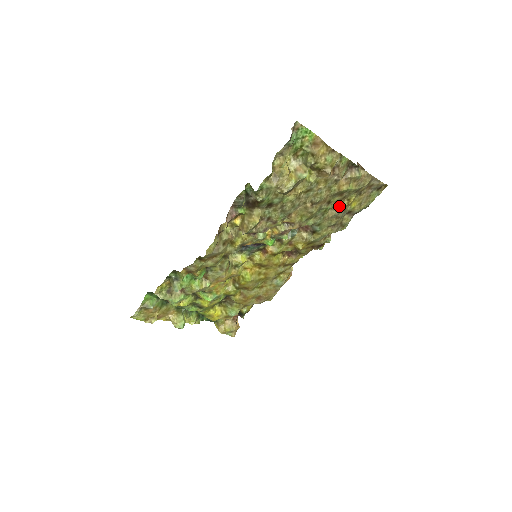
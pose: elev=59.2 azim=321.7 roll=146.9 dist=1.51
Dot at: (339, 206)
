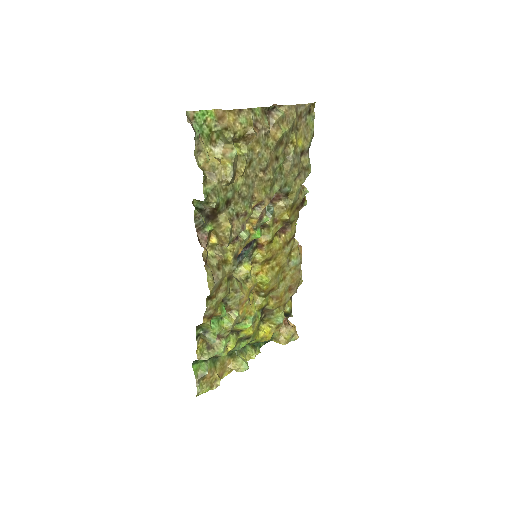
Dot at: (288, 155)
